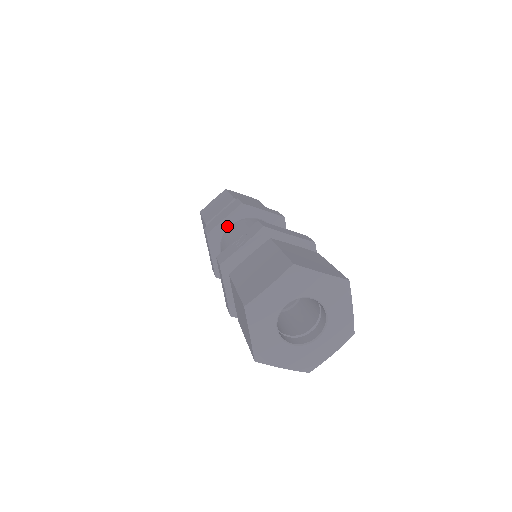
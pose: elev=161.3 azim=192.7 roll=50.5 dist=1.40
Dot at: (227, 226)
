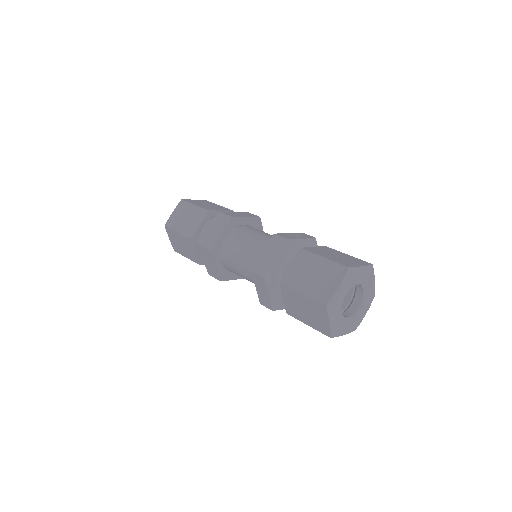
Dot at: (244, 223)
